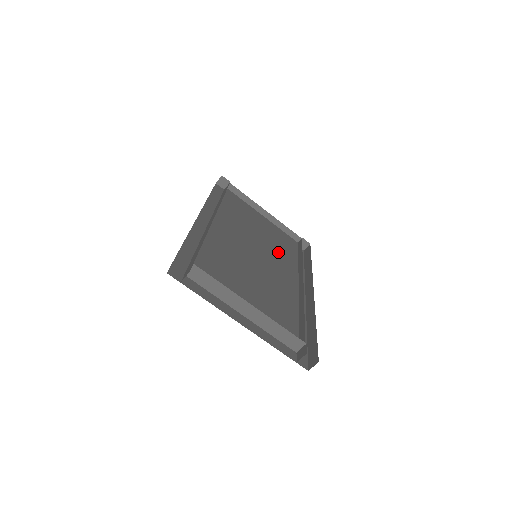
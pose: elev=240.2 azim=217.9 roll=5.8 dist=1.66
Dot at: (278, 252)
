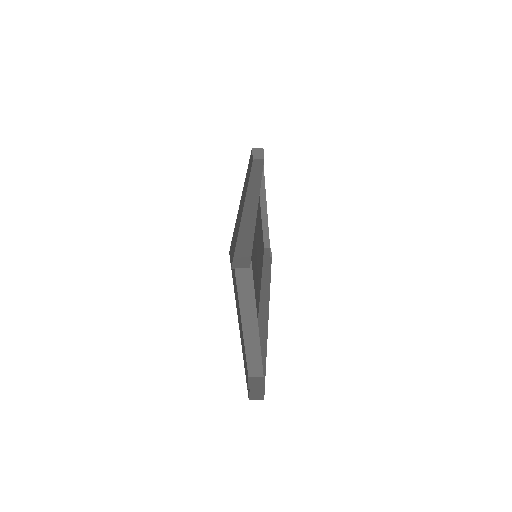
Dot at: (259, 255)
